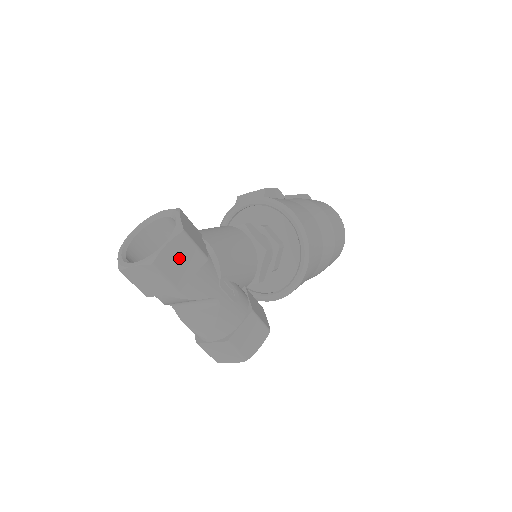
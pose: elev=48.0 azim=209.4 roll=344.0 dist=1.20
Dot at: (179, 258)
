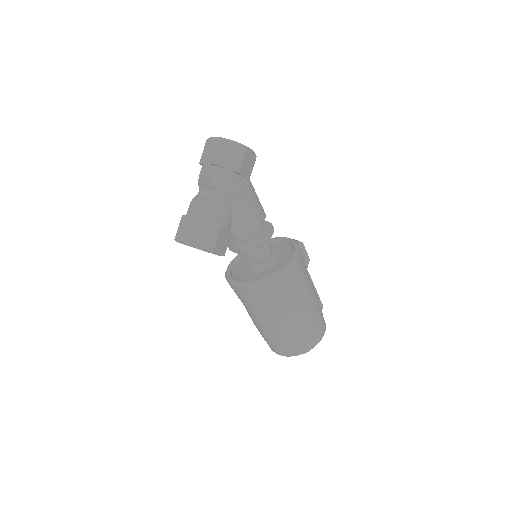
Dot at: (230, 153)
